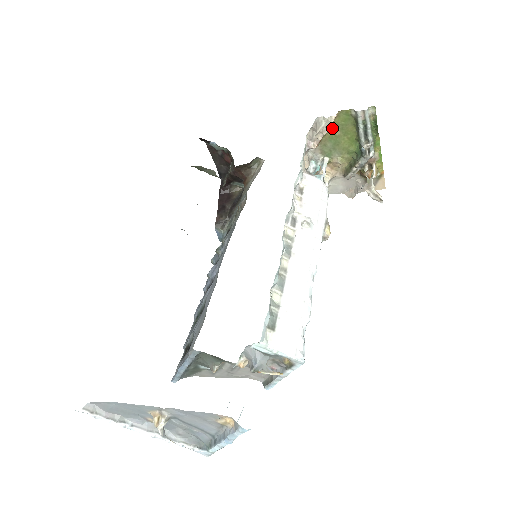
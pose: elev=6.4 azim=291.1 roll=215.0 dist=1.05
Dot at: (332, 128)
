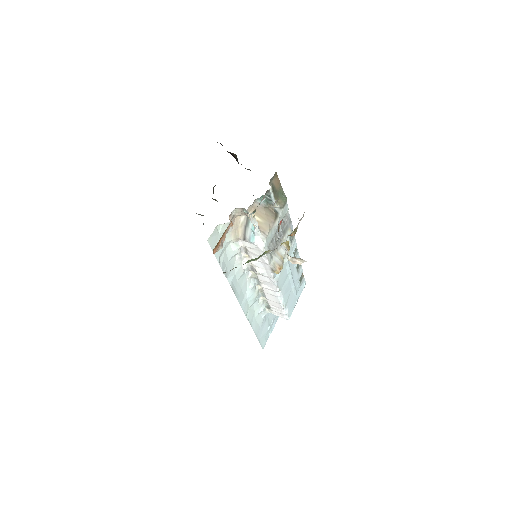
Dot at: occluded
